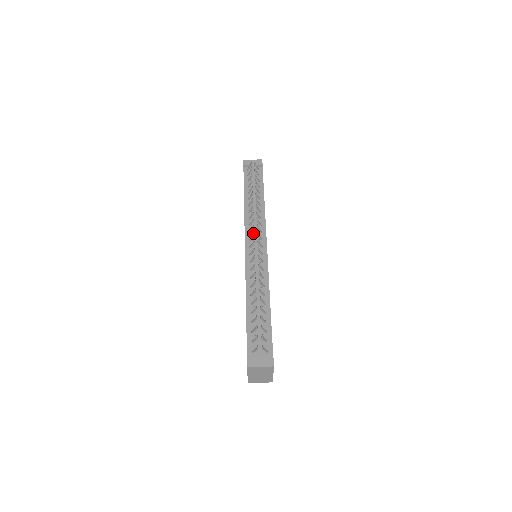
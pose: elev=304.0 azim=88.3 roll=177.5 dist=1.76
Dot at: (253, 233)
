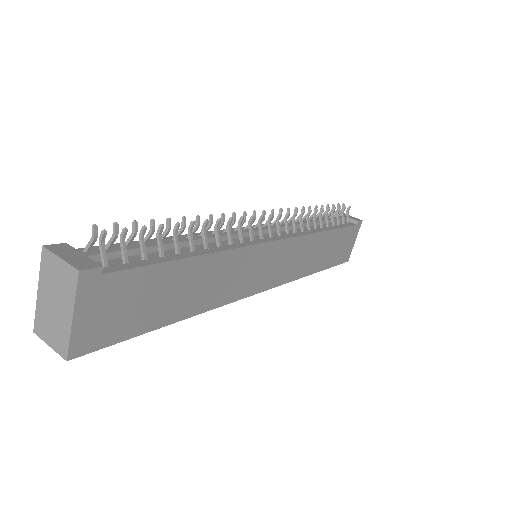
Dot at: (272, 212)
